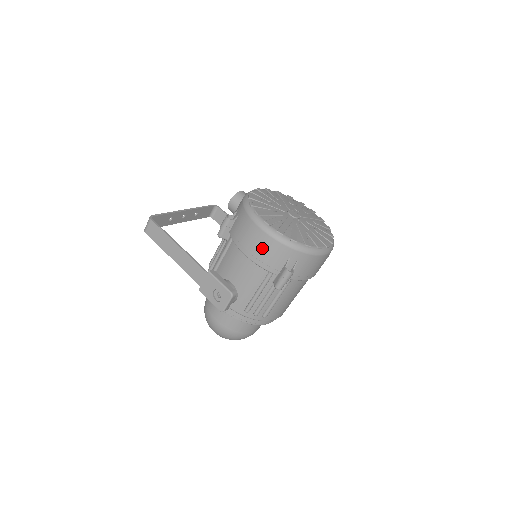
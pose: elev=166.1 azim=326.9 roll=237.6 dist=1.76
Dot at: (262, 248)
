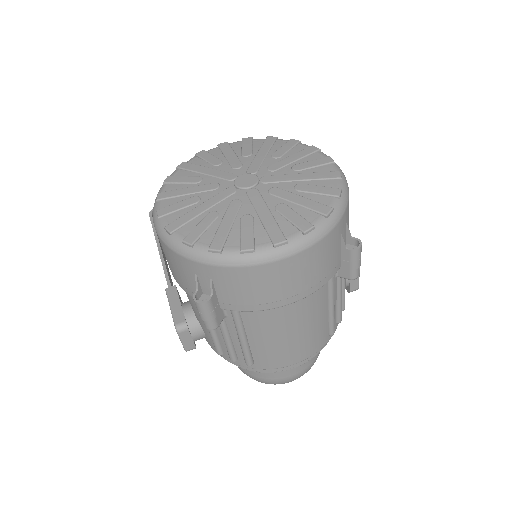
Dot at: (166, 257)
